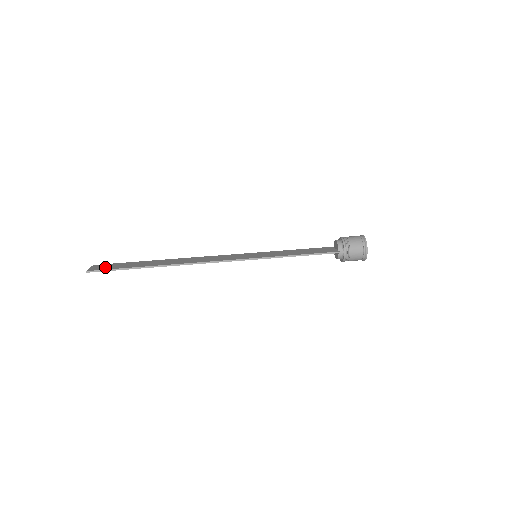
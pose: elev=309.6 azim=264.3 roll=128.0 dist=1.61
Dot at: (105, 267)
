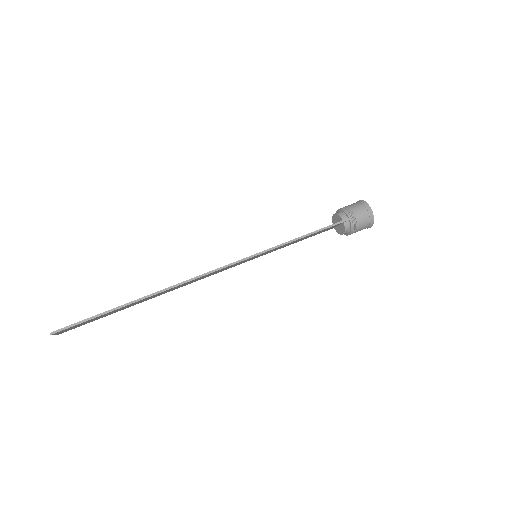
Dot at: occluded
